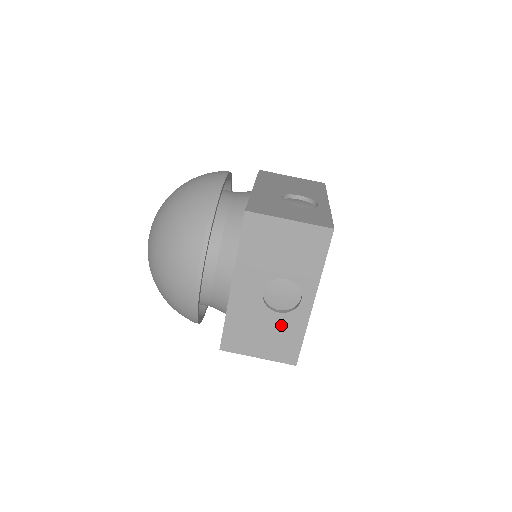
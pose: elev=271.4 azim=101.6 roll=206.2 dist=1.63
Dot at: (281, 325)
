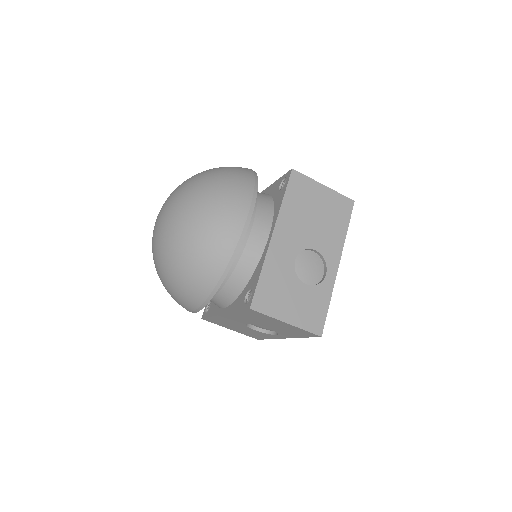
Dot at: (255, 332)
